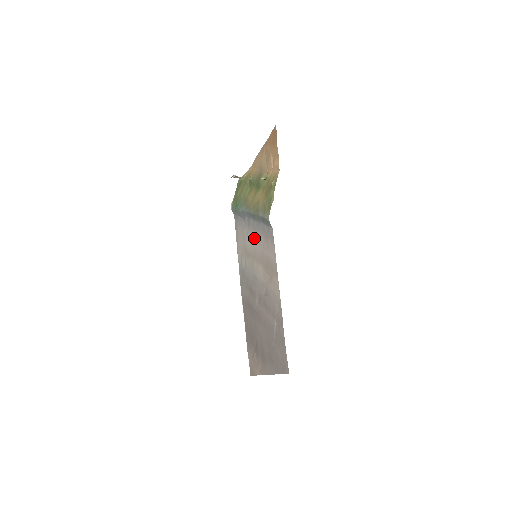
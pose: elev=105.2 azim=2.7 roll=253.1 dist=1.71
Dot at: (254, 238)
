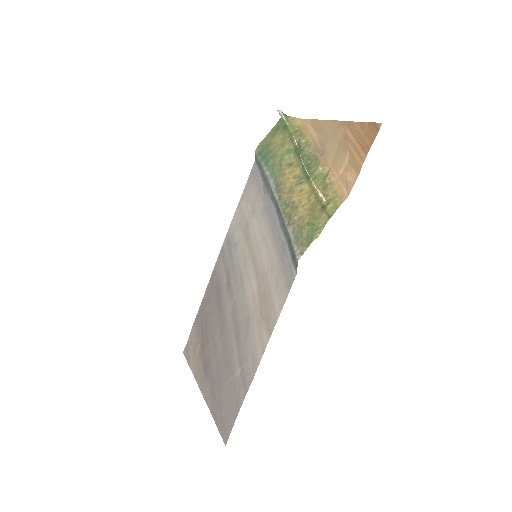
Dot at: (265, 237)
